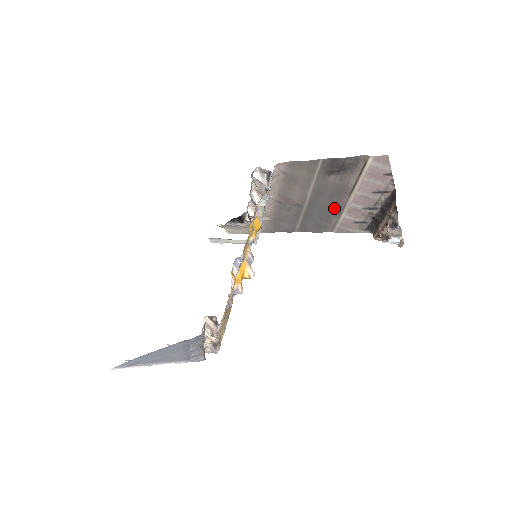
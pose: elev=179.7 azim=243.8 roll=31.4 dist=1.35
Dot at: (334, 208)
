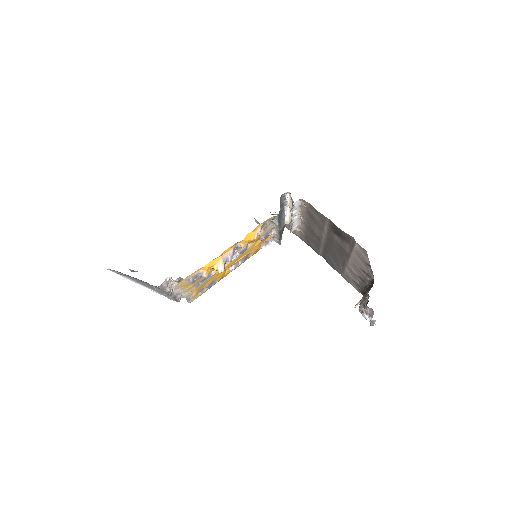
Dot at: (341, 259)
